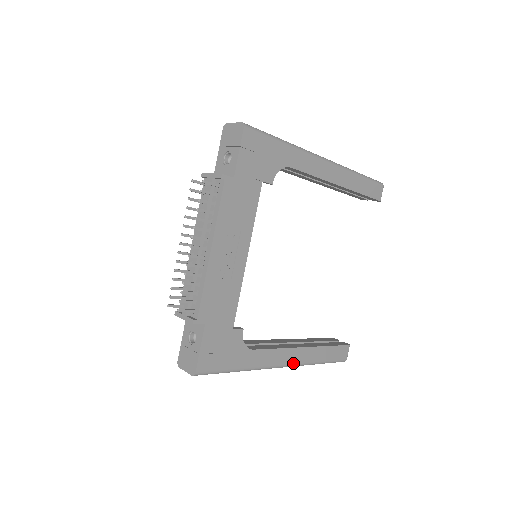
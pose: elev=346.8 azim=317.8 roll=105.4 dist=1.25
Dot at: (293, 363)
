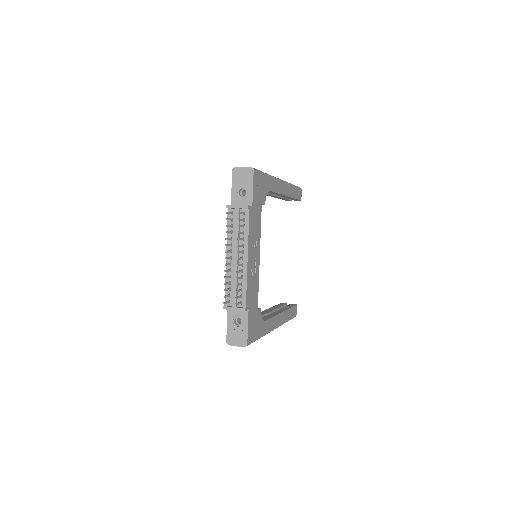
Dot at: (279, 325)
